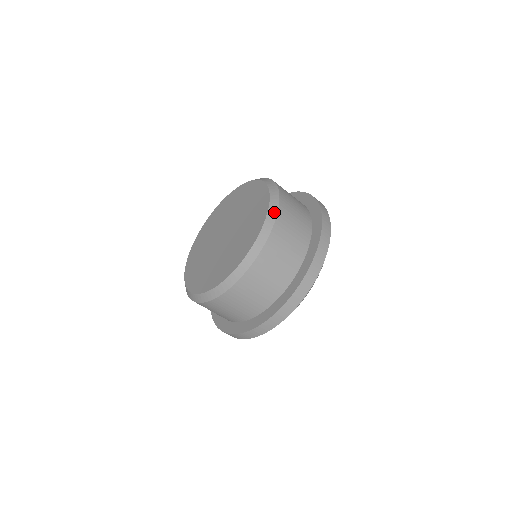
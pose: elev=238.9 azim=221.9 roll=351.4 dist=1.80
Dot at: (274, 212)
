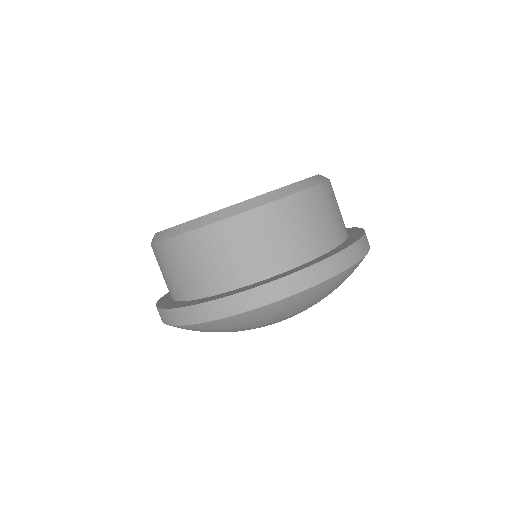
Dot at: (299, 187)
